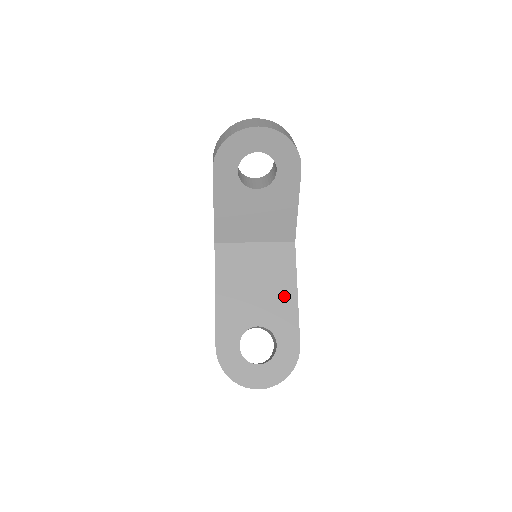
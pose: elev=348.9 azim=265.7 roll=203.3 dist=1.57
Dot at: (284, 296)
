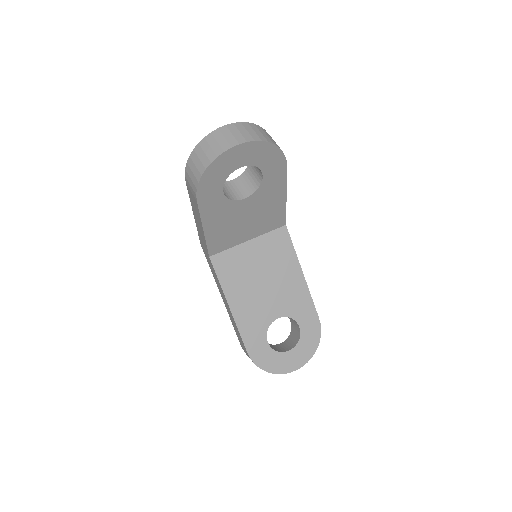
Dot at: (292, 281)
